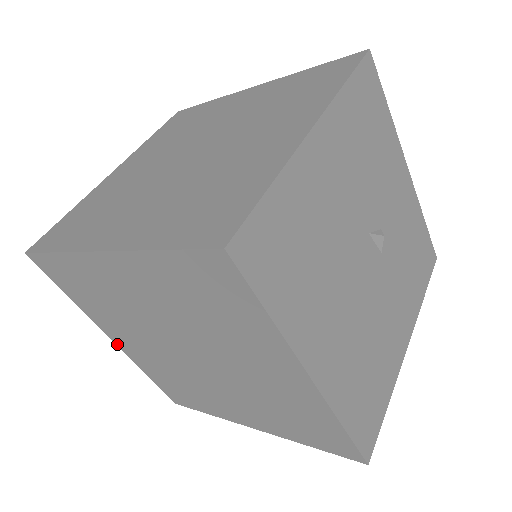
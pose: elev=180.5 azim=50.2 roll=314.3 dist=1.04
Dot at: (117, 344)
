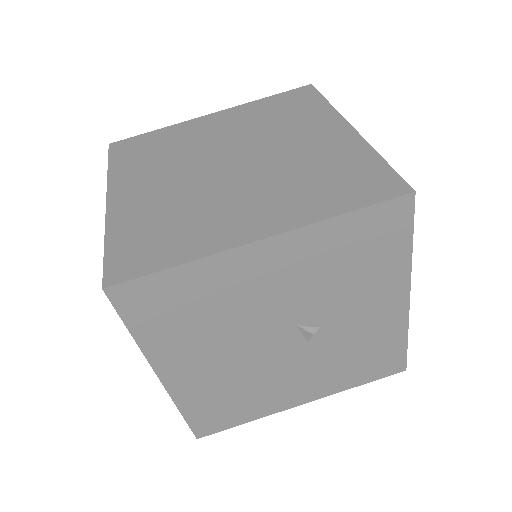
Dot at: occluded
